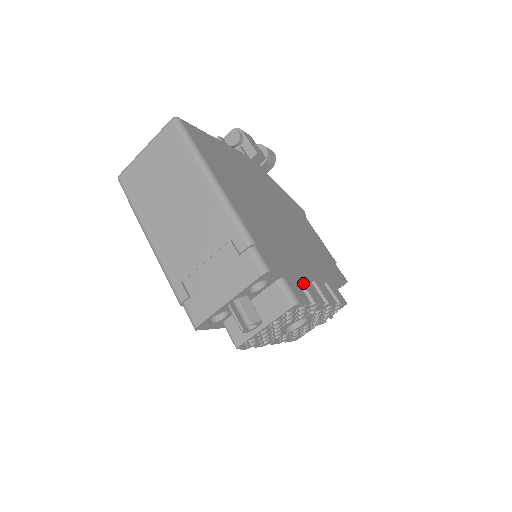
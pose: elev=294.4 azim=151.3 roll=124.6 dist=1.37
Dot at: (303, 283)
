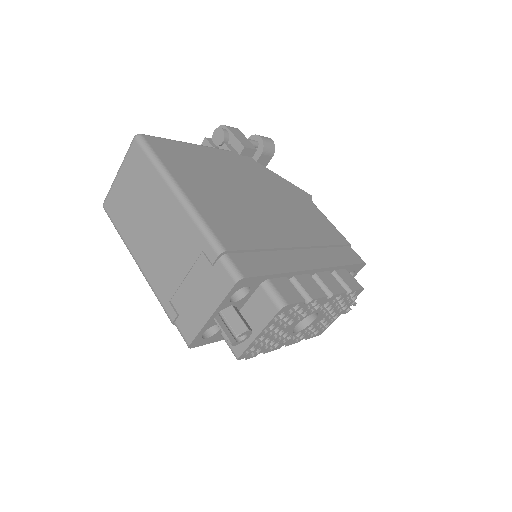
Dot at: (297, 279)
